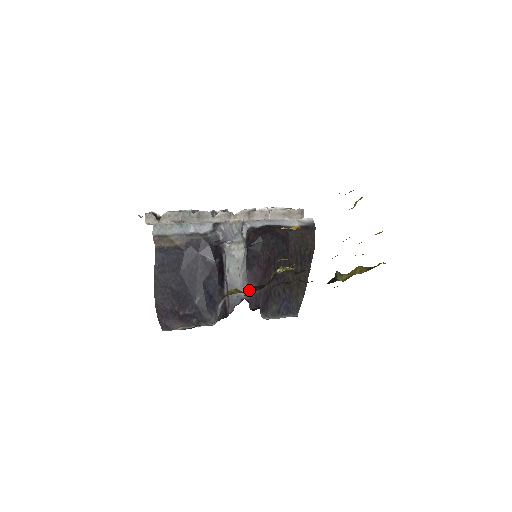
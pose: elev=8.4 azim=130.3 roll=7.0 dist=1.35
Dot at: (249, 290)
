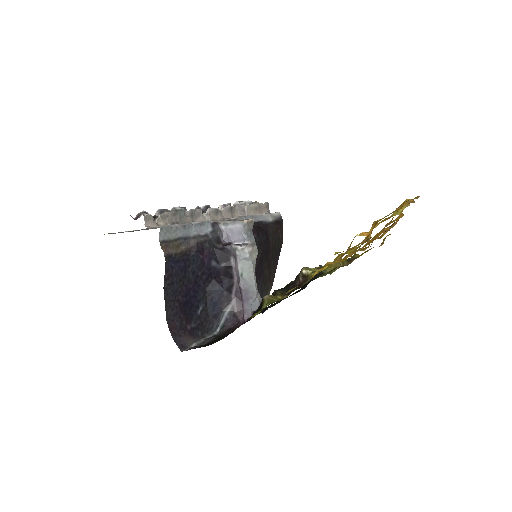
Dot at: (276, 294)
